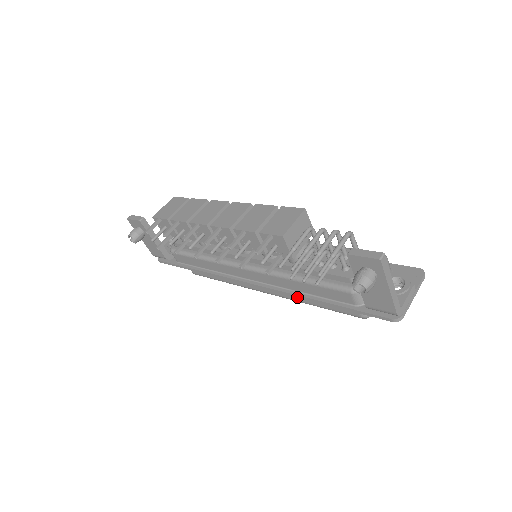
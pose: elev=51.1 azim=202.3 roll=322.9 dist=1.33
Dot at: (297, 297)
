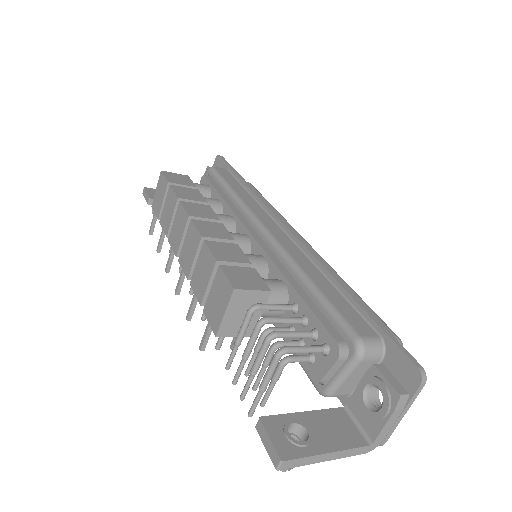
Dot at: occluded
